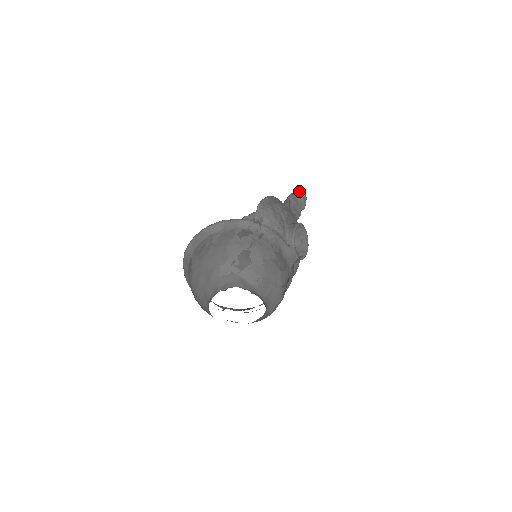
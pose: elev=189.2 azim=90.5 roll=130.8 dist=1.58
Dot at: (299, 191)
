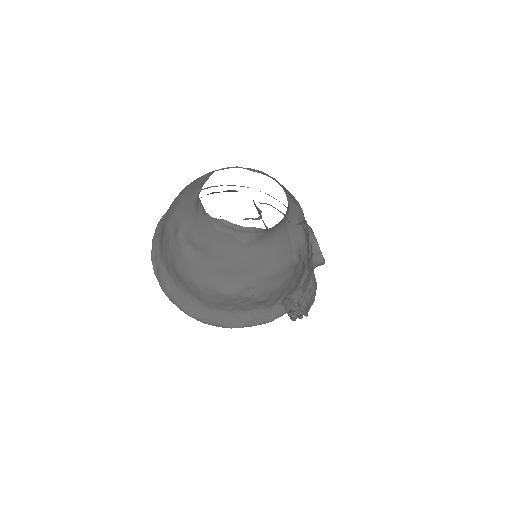
Dot at: occluded
